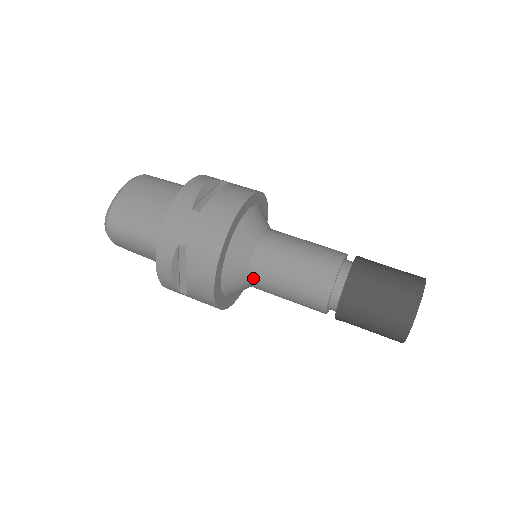
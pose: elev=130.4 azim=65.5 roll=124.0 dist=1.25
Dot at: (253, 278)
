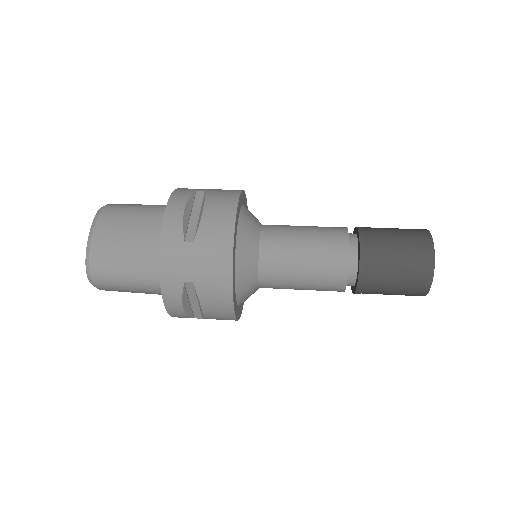
Dot at: (265, 283)
